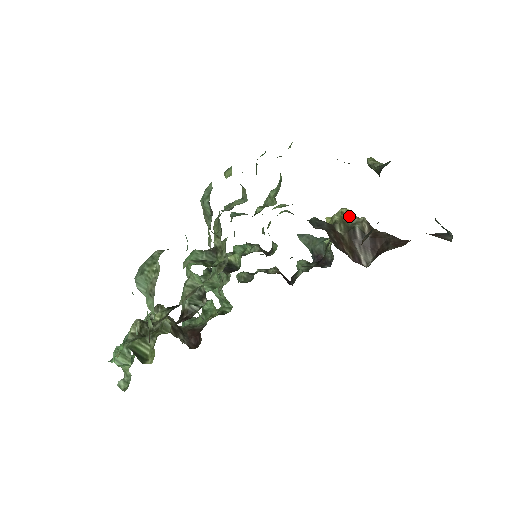
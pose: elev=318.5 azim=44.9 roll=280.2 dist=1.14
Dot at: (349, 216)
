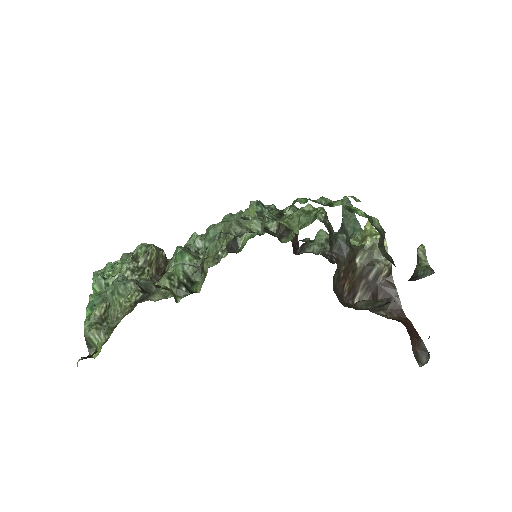
Dot at: occluded
